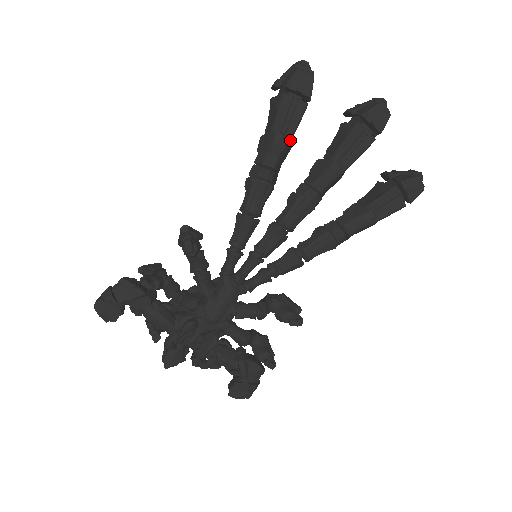
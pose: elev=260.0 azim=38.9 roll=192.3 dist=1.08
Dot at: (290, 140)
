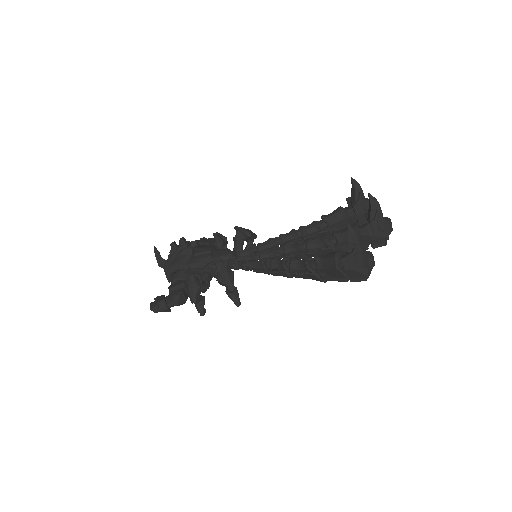
Dot at: occluded
